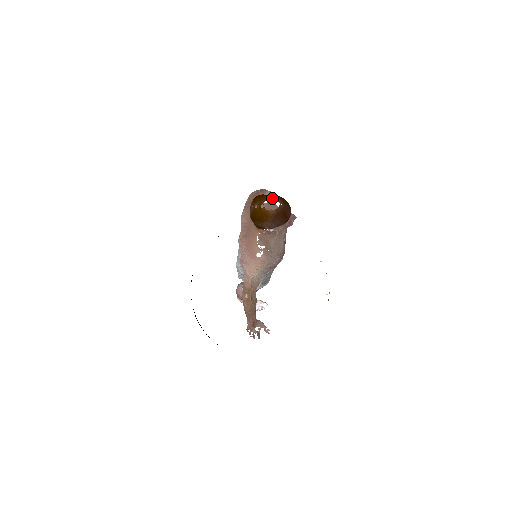
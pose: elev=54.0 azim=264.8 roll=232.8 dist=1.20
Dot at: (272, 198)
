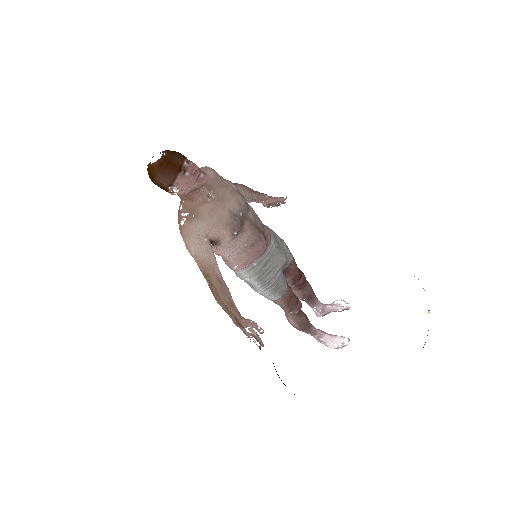
Dot at: occluded
